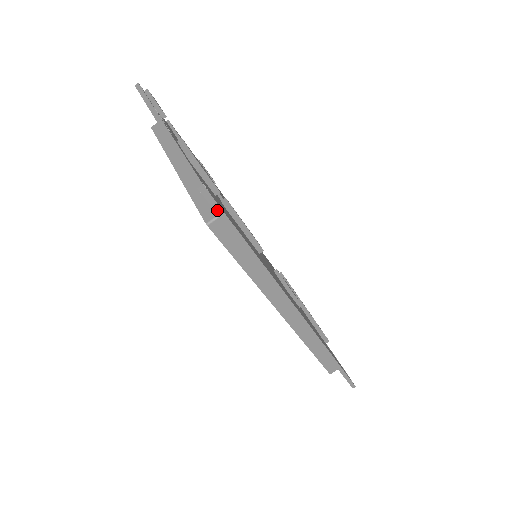
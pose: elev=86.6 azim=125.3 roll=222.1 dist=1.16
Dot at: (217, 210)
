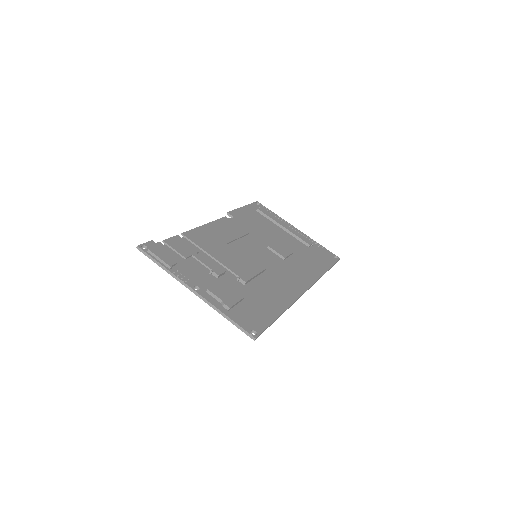
Dot at: occluded
